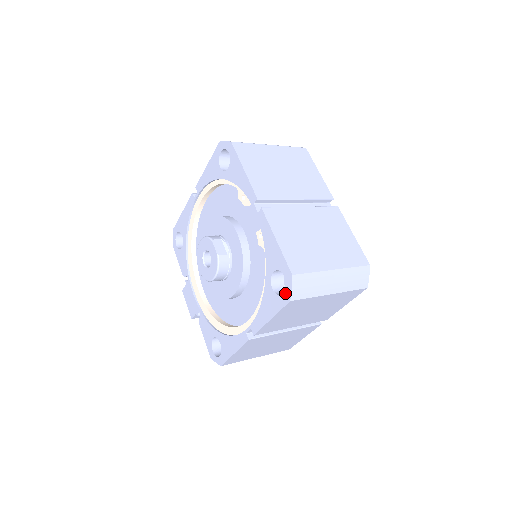
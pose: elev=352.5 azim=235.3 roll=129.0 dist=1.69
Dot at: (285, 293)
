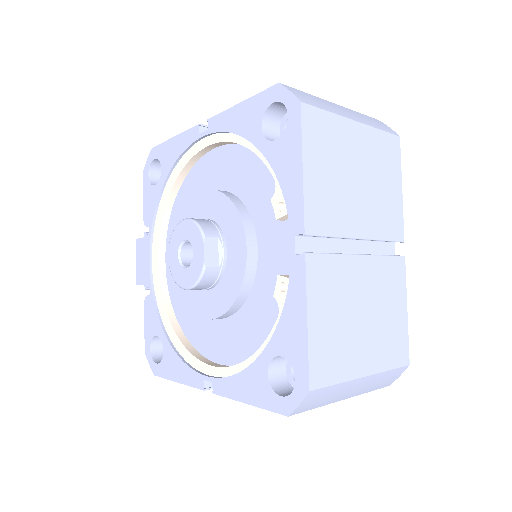
Dot at: (285, 400)
